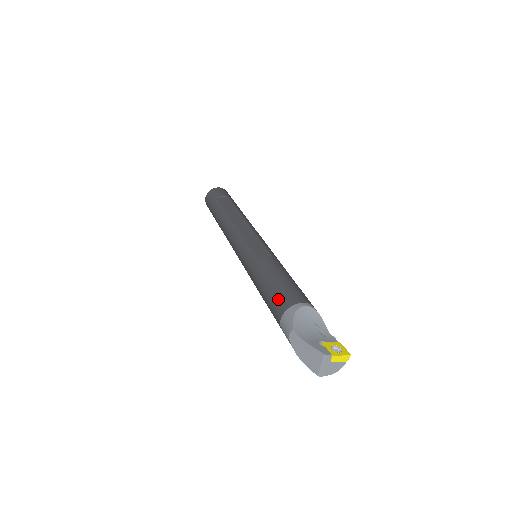
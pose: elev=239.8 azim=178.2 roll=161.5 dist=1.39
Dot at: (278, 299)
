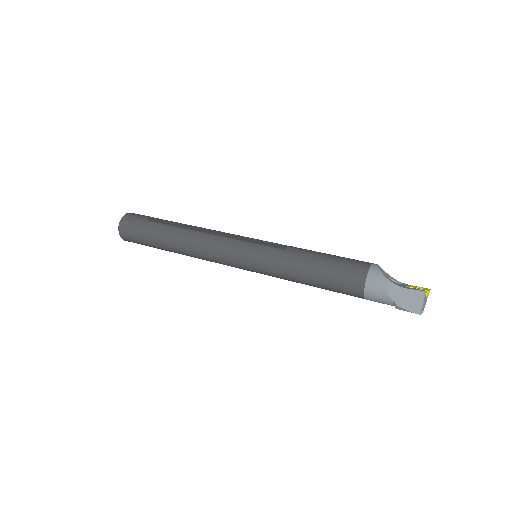
Dot at: (349, 268)
